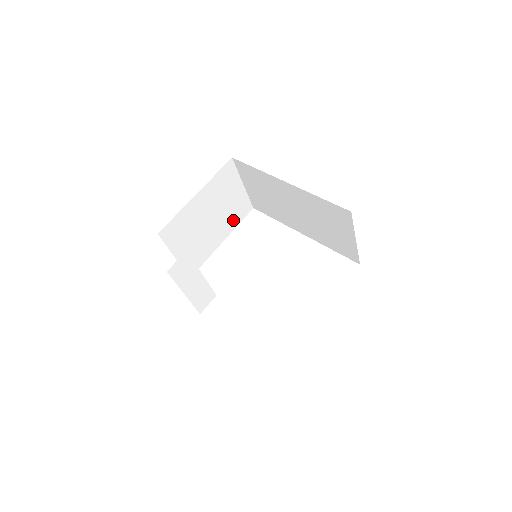
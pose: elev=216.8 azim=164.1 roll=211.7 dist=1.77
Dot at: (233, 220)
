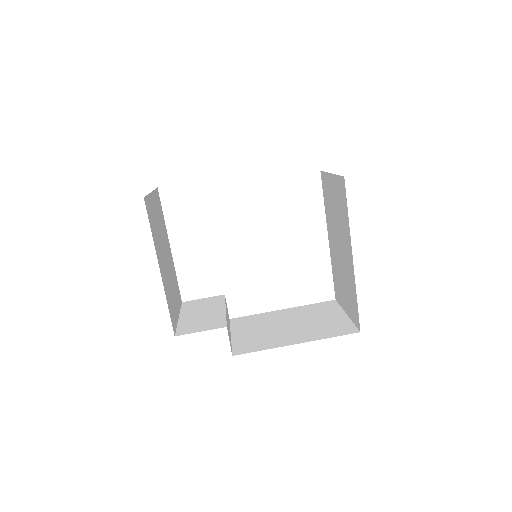
Dot at: (163, 223)
